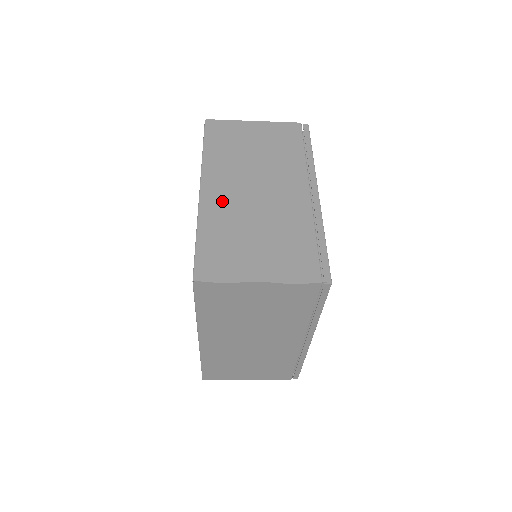
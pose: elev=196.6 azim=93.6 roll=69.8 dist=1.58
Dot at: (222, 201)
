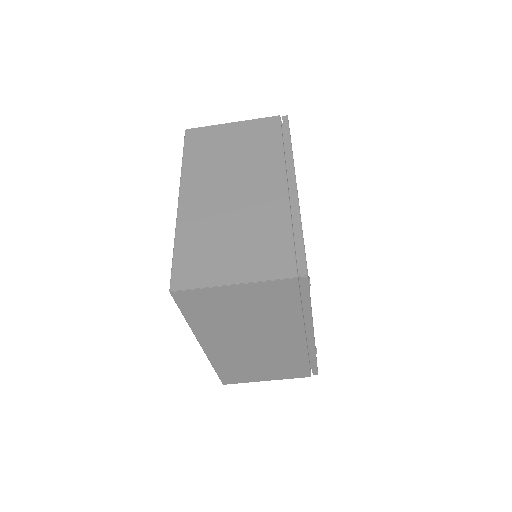
Dot at: (199, 208)
